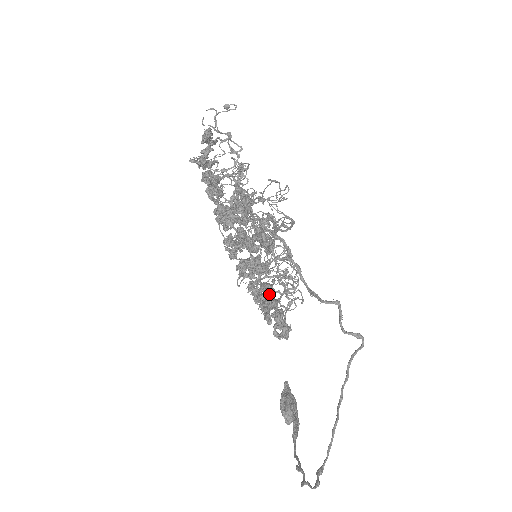
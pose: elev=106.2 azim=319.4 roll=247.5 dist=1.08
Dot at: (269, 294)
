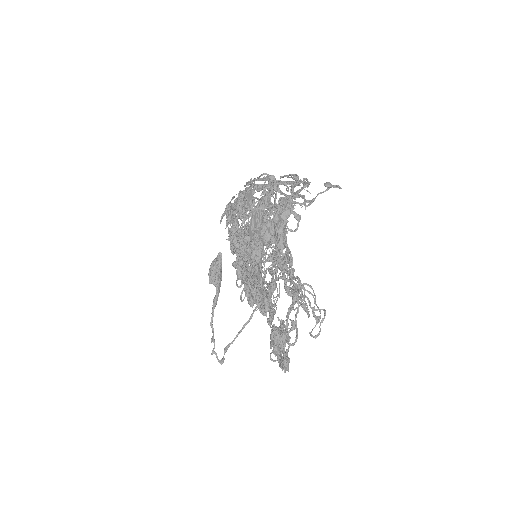
Dot at: (251, 294)
